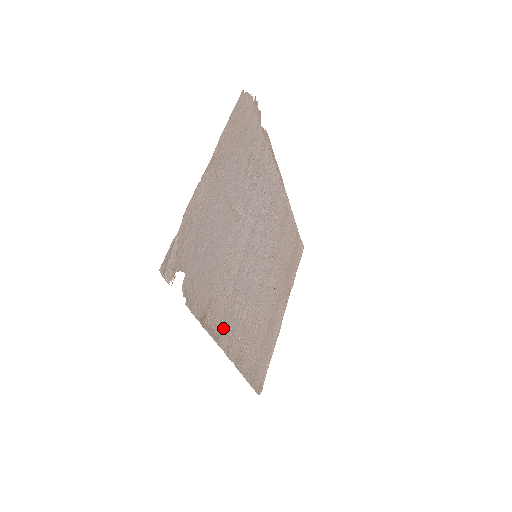
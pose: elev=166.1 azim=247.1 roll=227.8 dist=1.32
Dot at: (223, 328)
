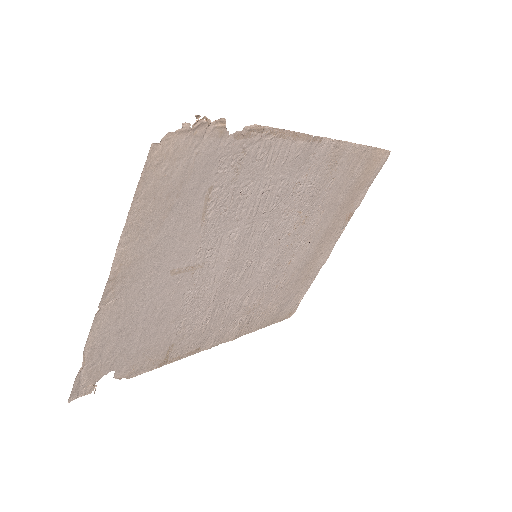
Dot at: (204, 339)
